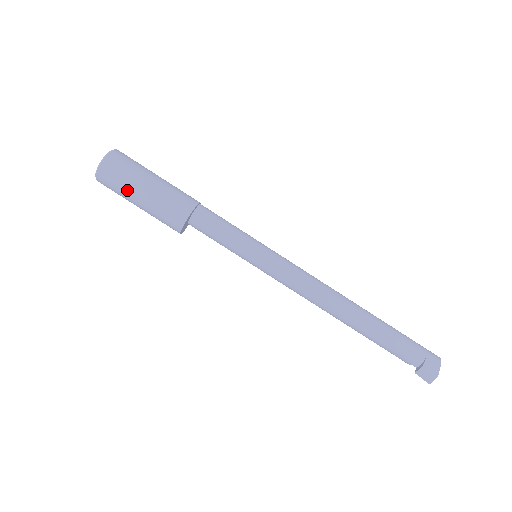
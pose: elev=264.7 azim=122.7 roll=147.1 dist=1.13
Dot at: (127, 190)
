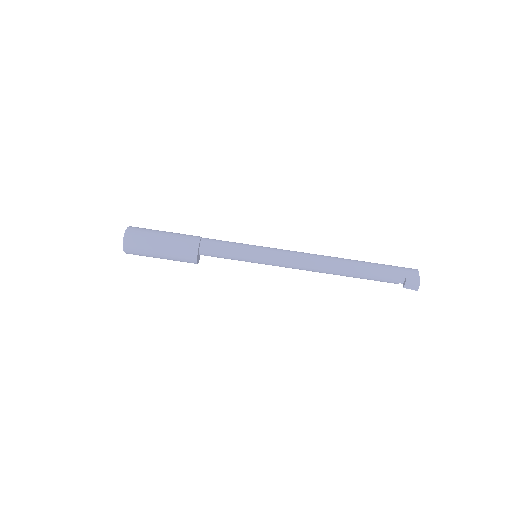
Dot at: (149, 250)
